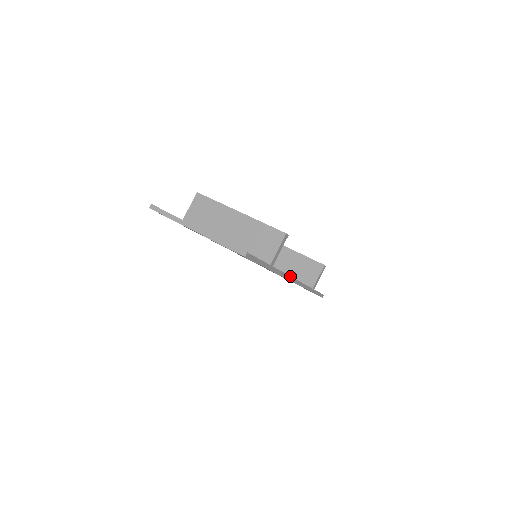
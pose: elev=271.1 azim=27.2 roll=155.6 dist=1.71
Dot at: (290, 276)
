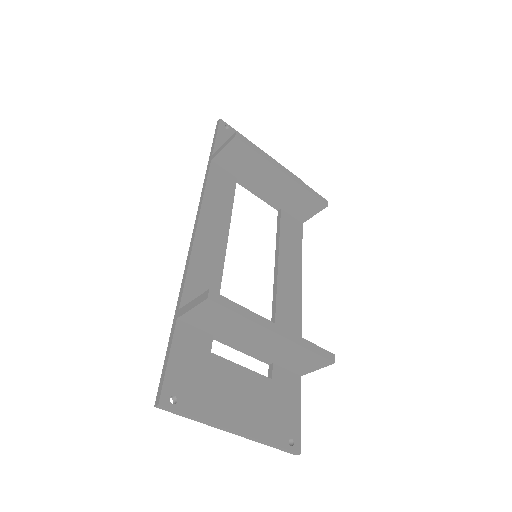
Dot at: (301, 305)
